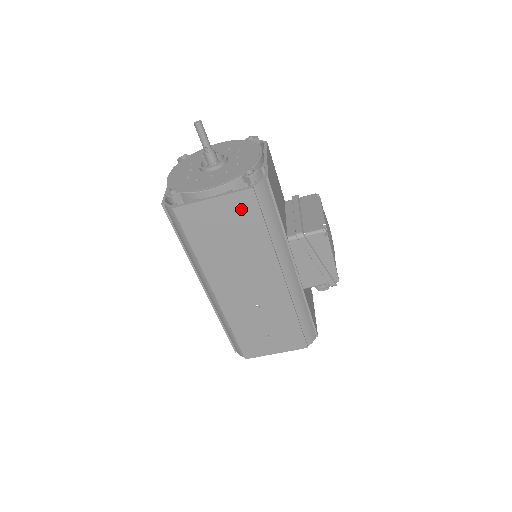
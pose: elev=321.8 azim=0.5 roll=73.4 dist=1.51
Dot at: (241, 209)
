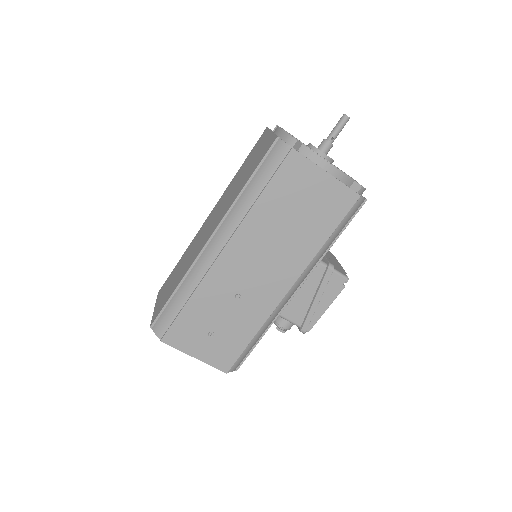
Dot at: (334, 202)
